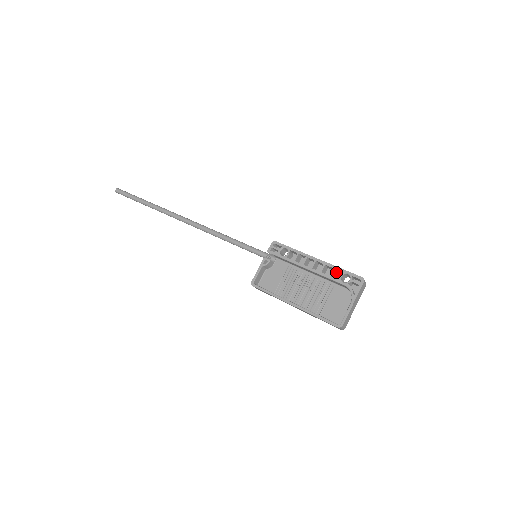
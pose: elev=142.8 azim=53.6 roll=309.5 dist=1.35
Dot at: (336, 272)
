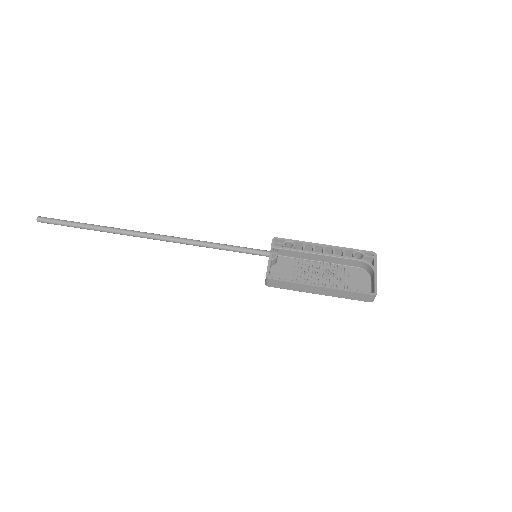
Dot at: occluded
